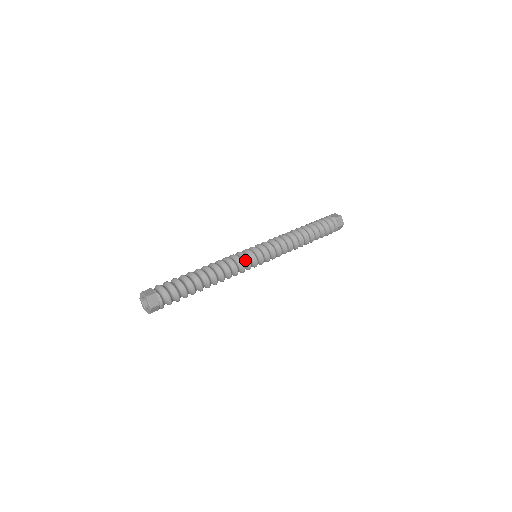
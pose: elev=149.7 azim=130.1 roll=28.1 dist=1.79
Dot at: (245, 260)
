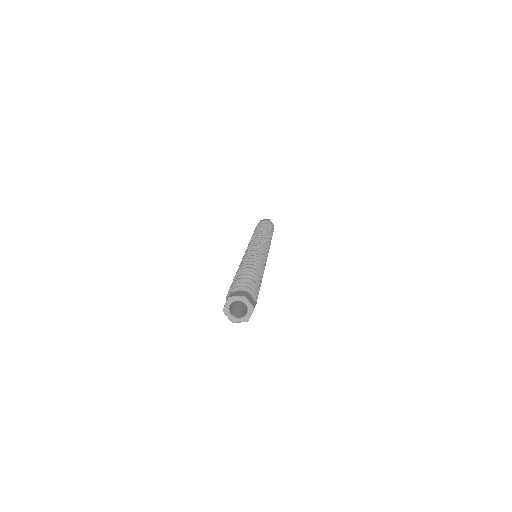
Dot at: occluded
